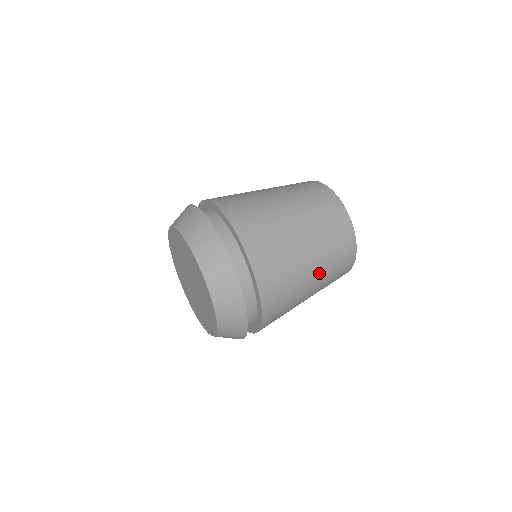
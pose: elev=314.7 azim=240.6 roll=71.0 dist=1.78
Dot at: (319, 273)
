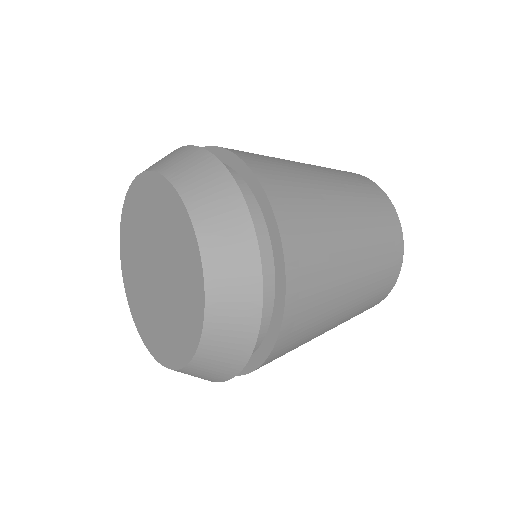
Dot at: (362, 253)
